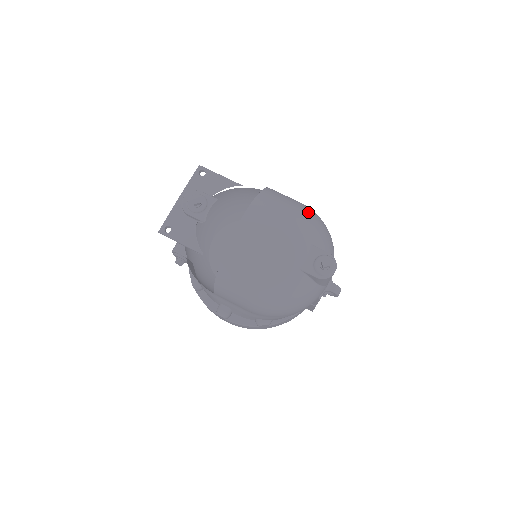
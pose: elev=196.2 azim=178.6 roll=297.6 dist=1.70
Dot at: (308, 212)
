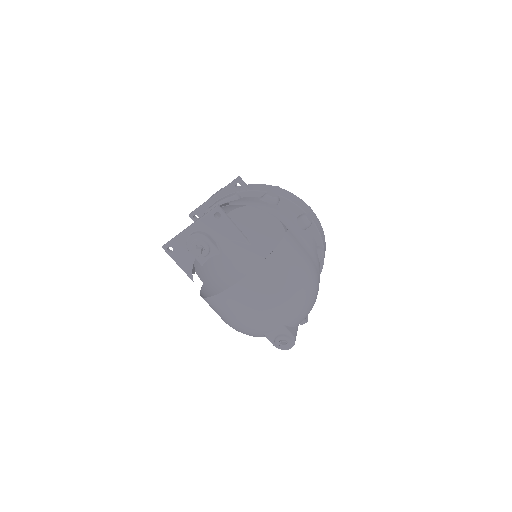
Dot at: (298, 292)
